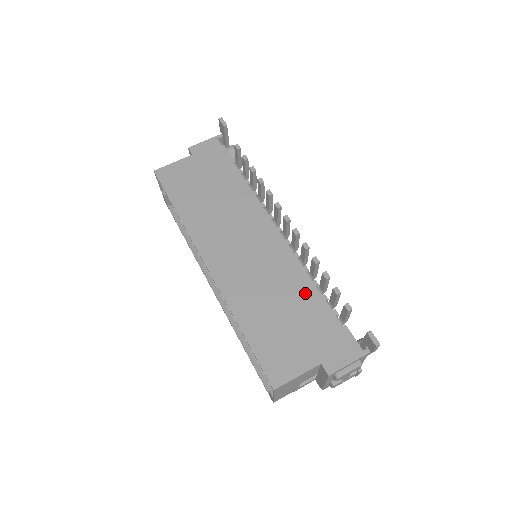
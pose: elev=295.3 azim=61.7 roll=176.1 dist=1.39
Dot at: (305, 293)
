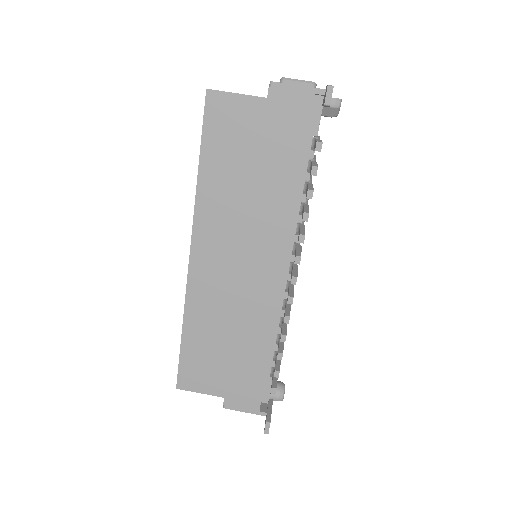
Dot at: (257, 344)
